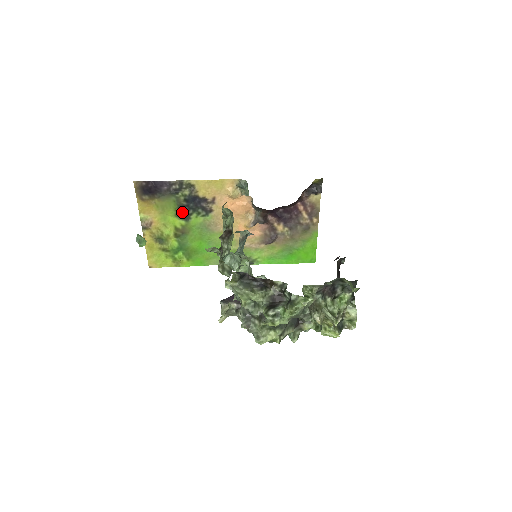
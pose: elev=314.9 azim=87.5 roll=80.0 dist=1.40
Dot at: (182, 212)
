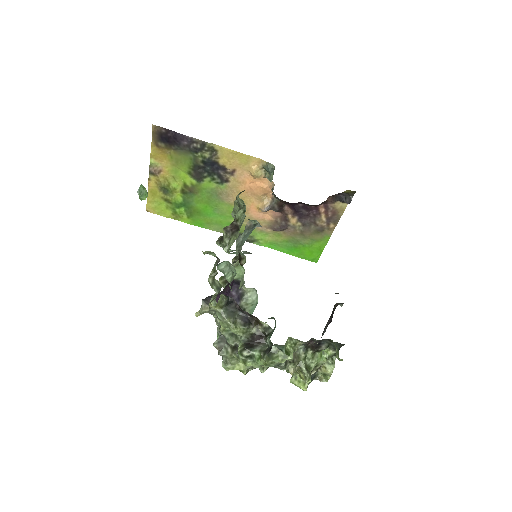
Dot at: (196, 172)
